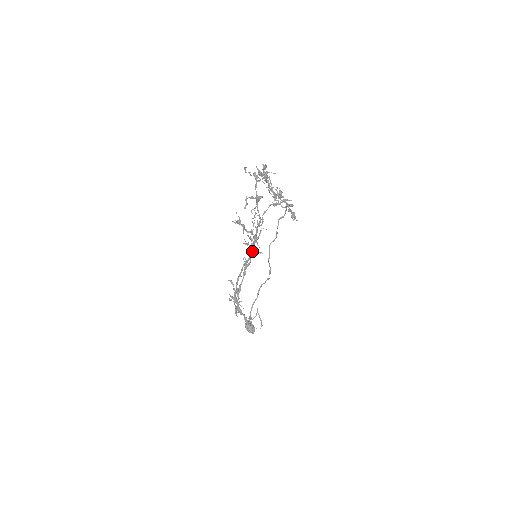
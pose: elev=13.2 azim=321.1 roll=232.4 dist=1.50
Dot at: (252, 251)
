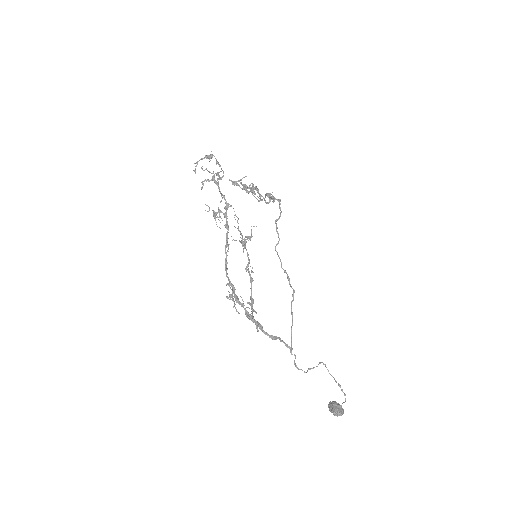
Dot at: occluded
